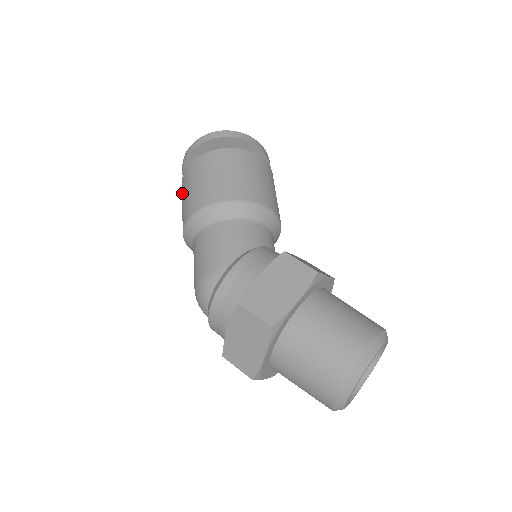
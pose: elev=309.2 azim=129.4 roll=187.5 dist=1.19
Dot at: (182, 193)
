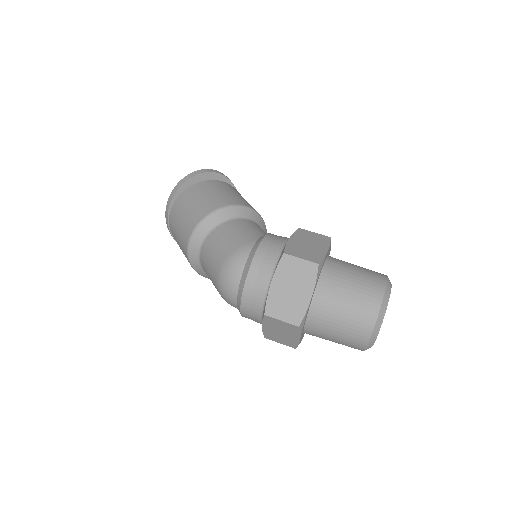
Dot at: (177, 215)
